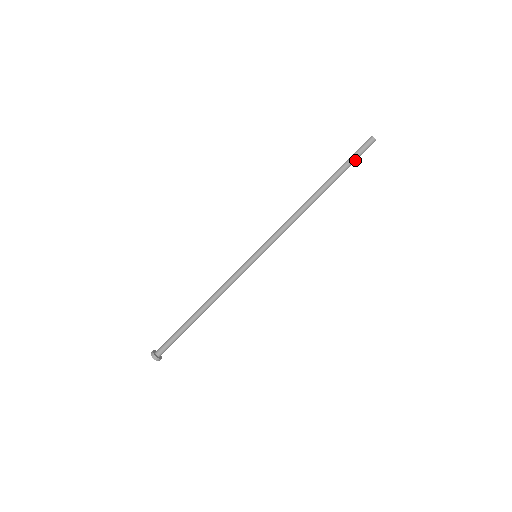
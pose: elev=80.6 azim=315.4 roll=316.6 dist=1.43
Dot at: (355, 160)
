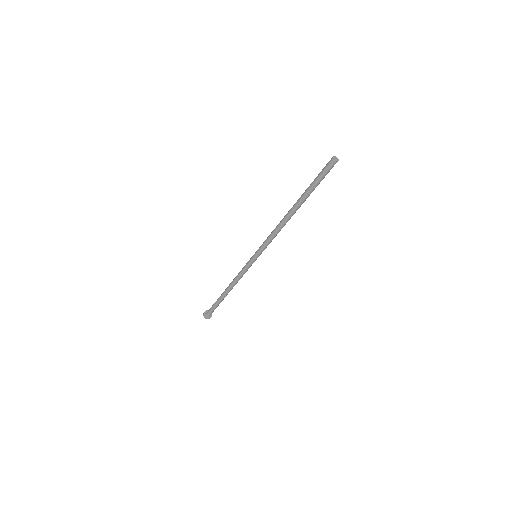
Dot at: (320, 180)
